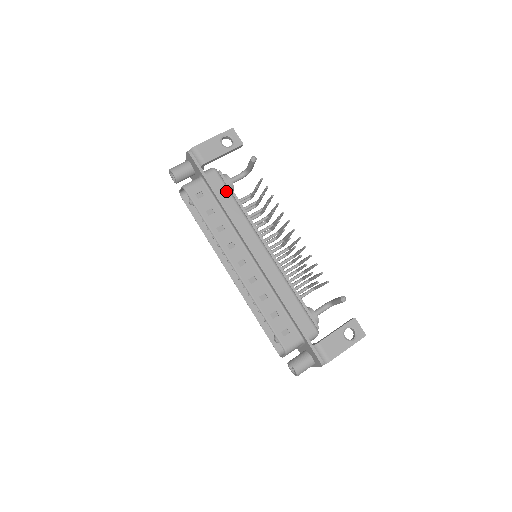
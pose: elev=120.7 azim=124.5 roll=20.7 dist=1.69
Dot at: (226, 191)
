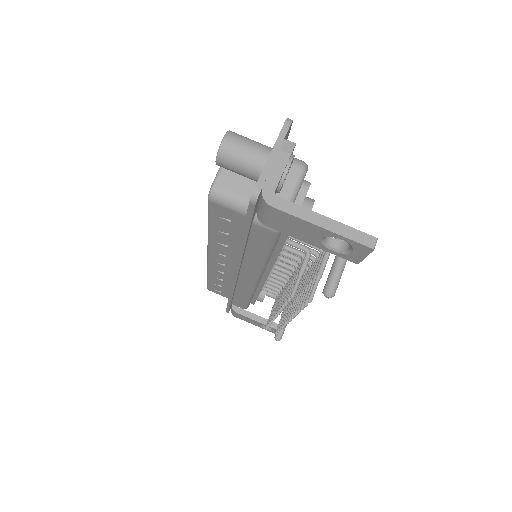
Dot at: (265, 247)
